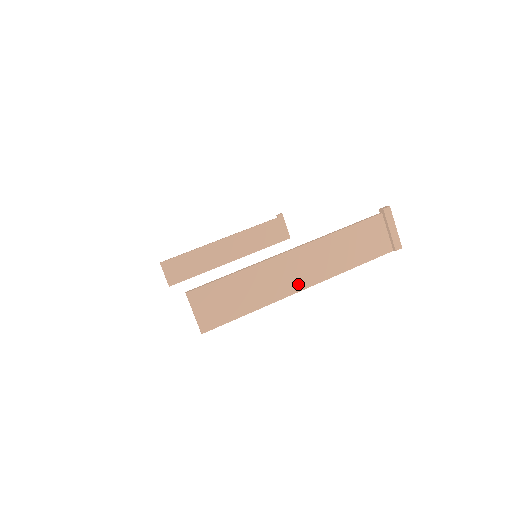
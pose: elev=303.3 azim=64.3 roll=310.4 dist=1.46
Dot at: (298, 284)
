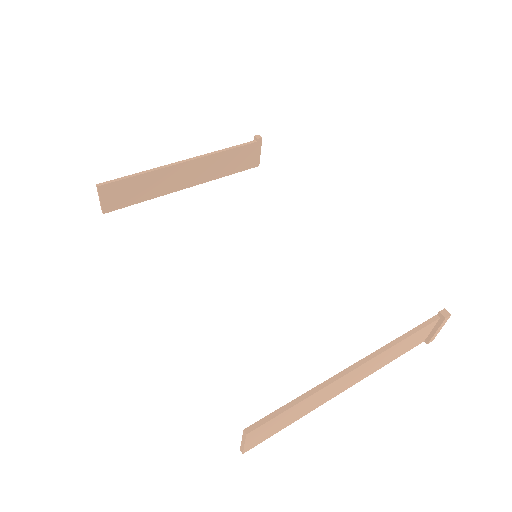
Dot at: (343, 389)
